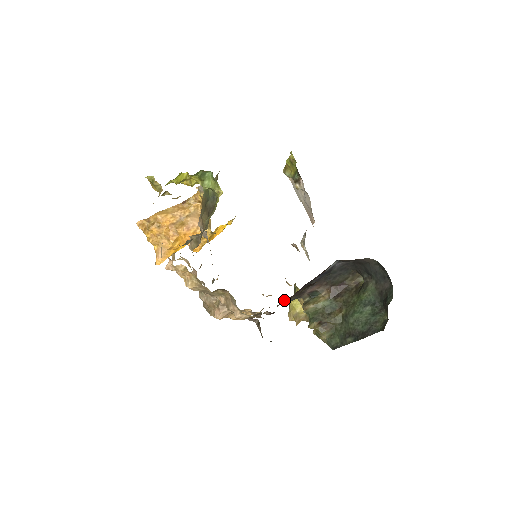
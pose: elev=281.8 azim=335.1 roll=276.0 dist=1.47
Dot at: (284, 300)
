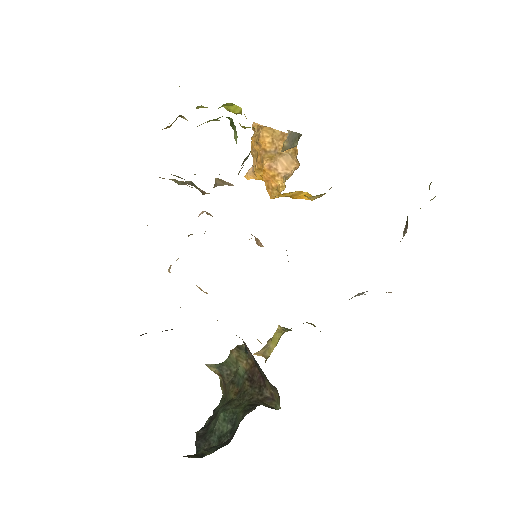
Dot at: occluded
